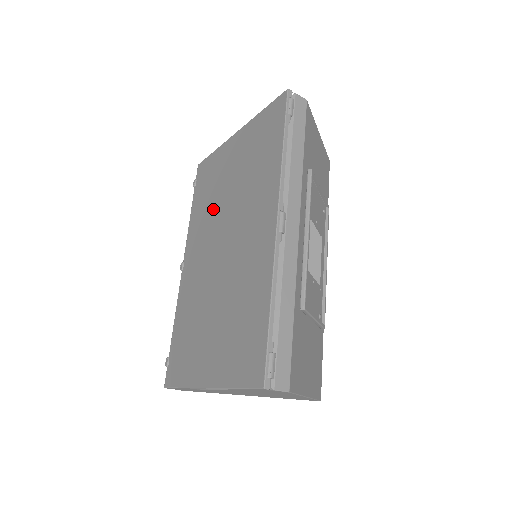
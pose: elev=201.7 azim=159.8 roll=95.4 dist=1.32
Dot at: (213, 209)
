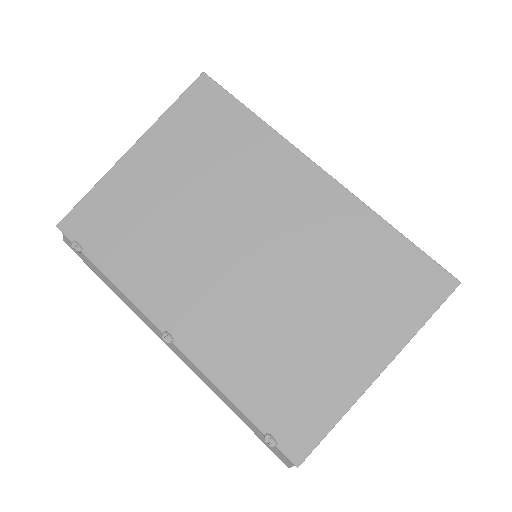
Dot at: (174, 237)
